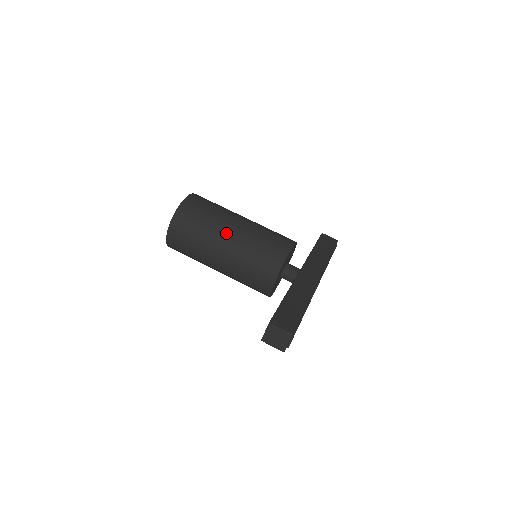
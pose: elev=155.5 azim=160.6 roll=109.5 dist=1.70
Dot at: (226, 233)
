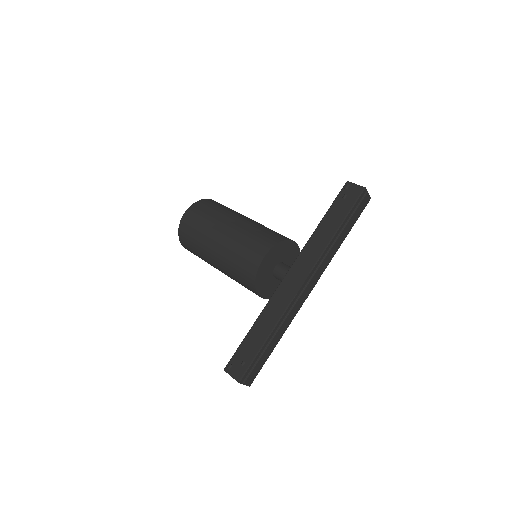
Dot at: (211, 254)
